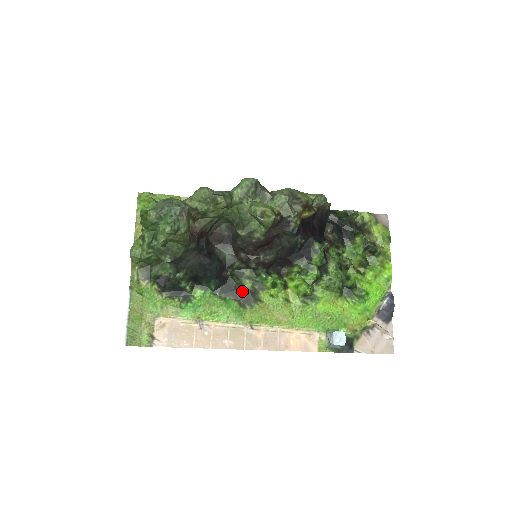
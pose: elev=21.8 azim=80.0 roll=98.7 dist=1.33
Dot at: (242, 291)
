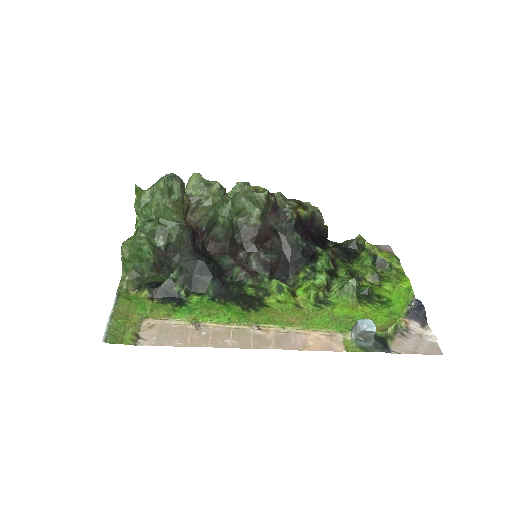
Dot at: (244, 297)
